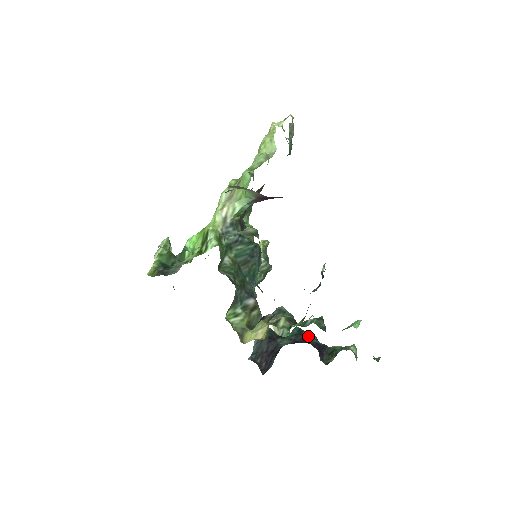
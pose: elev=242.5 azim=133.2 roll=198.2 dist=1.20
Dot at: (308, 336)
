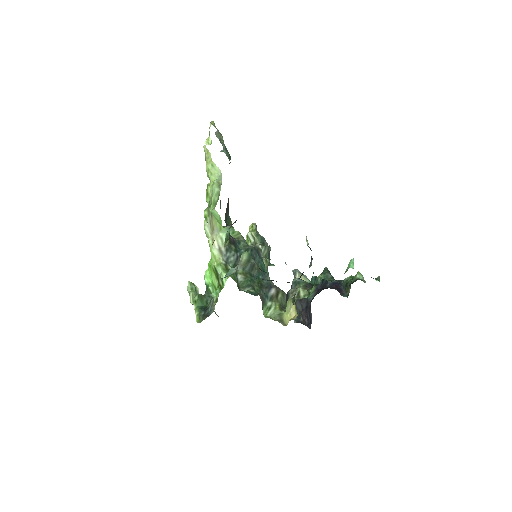
Dot at: (324, 281)
